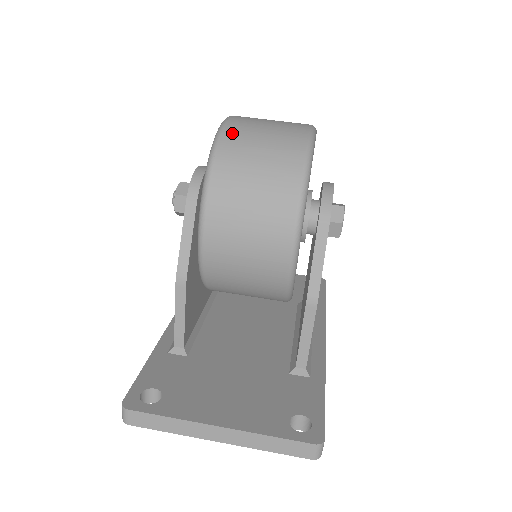
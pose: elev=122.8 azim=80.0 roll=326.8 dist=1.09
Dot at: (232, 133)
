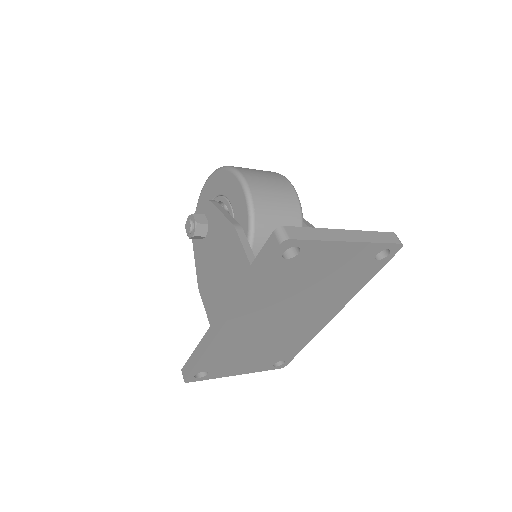
Dot at: occluded
